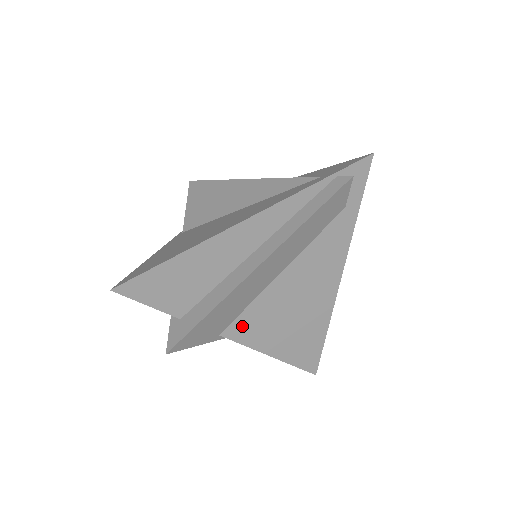
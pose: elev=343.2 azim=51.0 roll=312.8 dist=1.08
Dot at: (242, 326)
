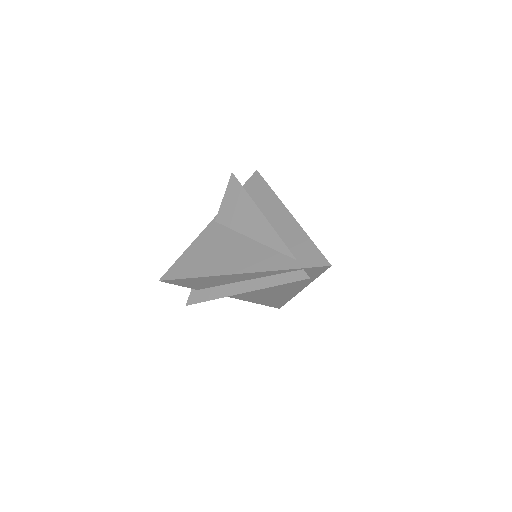
Dot at: occluded
